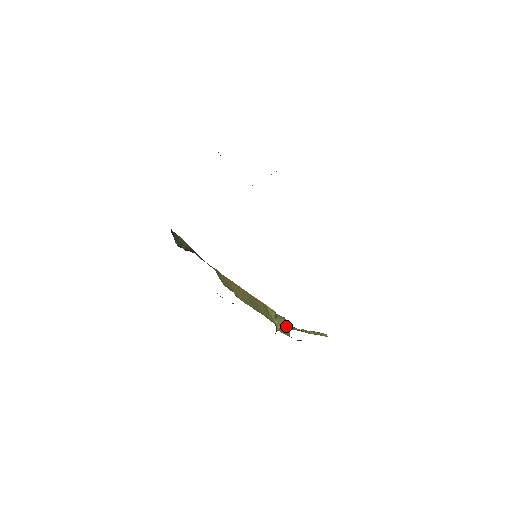
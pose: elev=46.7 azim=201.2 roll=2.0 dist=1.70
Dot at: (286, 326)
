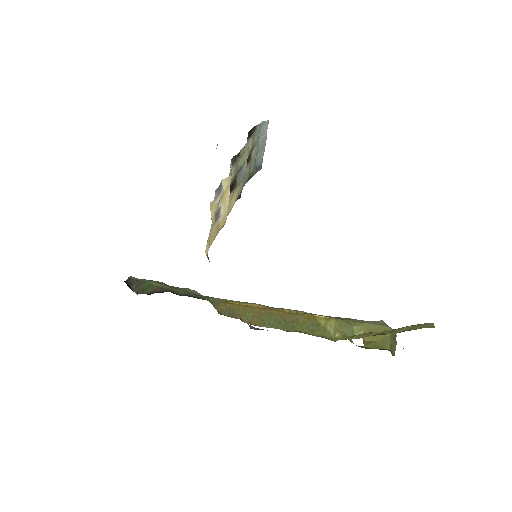
Dot at: (353, 336)
